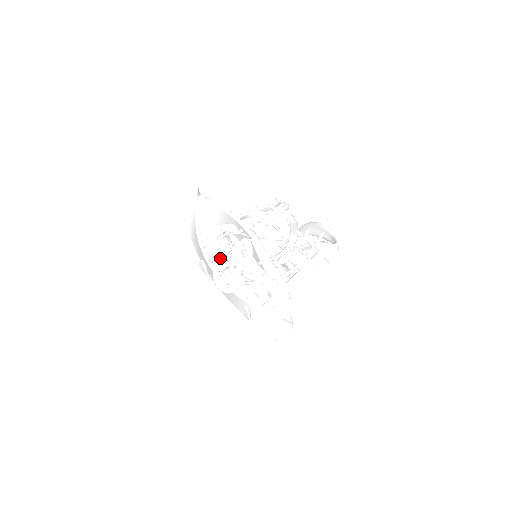
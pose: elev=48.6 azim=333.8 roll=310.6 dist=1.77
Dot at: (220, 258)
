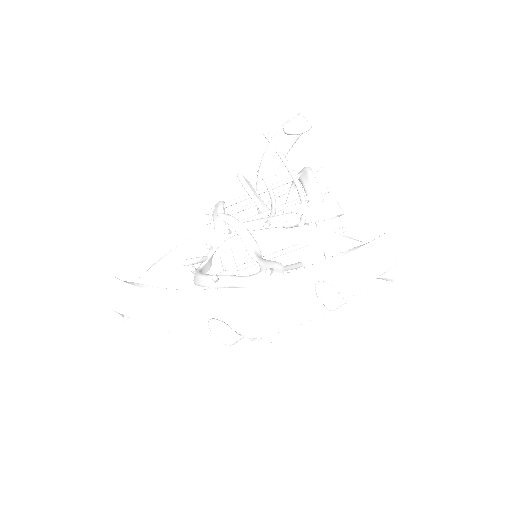
Dot at: occluded
